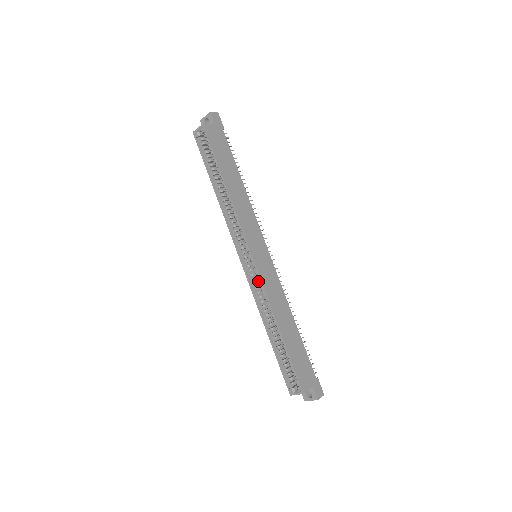
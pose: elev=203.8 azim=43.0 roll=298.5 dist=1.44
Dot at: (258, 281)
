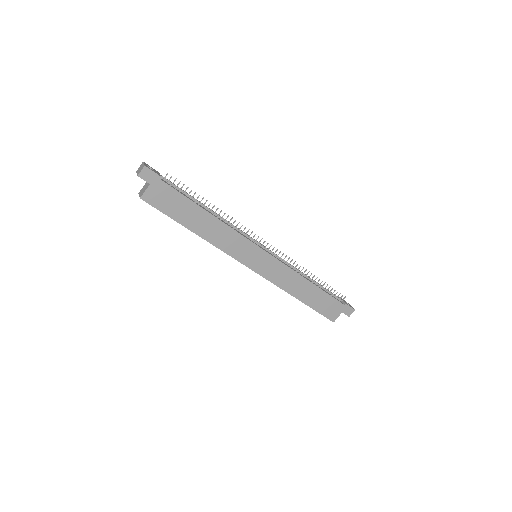
Dot at: occluded
